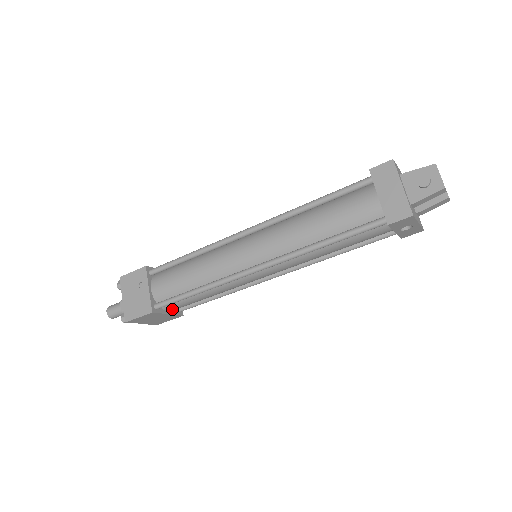
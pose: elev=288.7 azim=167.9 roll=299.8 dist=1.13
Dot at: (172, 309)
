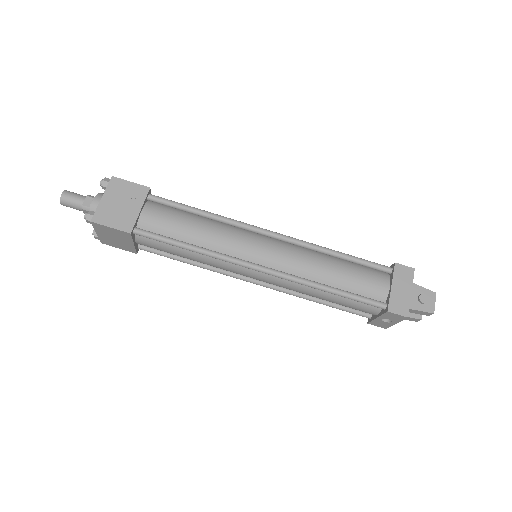
Dot at: (142, 242)
